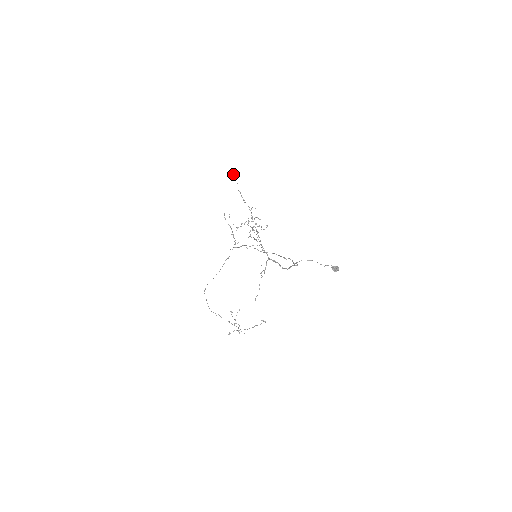
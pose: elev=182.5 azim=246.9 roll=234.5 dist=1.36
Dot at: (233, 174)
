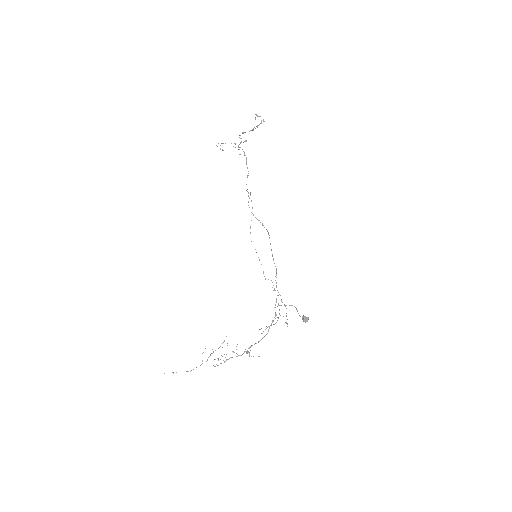
Dot at: occluded
